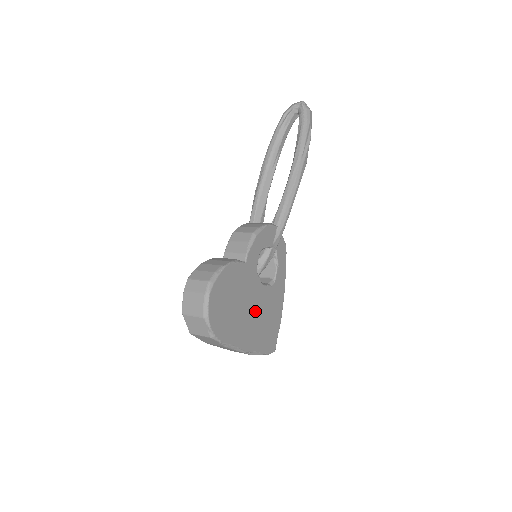
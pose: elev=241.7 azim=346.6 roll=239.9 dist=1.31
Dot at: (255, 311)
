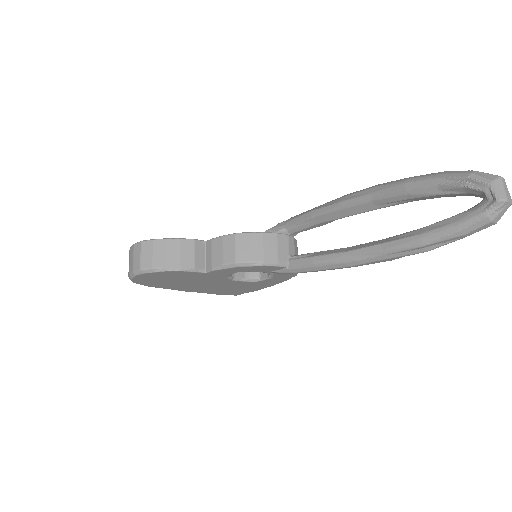
Dot at: (212, 285)
